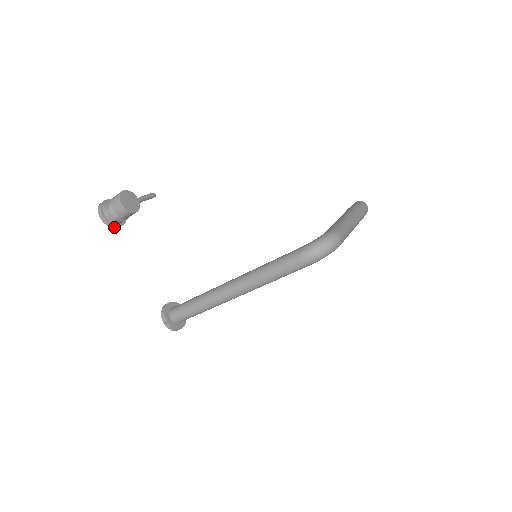
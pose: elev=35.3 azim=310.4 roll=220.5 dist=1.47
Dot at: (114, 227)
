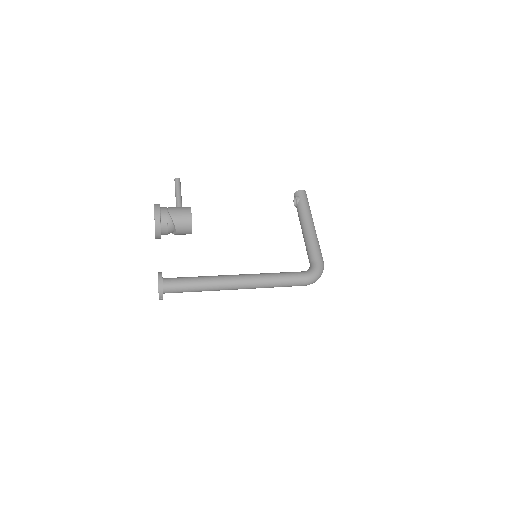
Dot at: occluded
